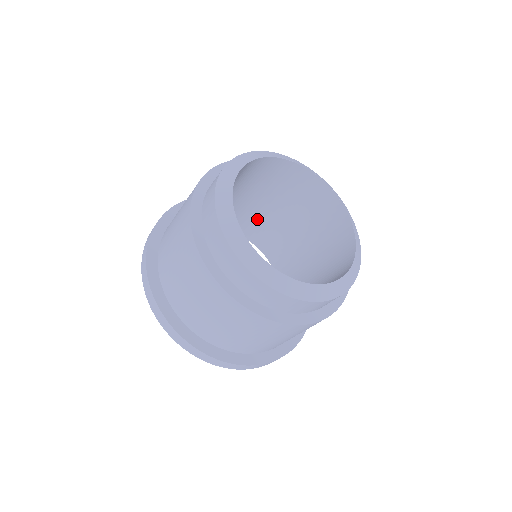
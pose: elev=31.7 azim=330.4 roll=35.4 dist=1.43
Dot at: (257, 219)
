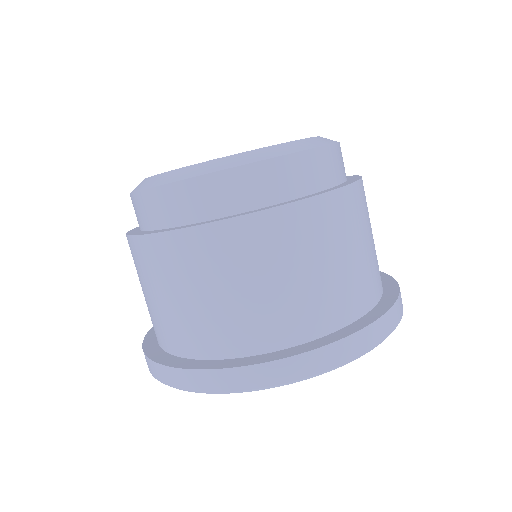
Dot at: occluded
